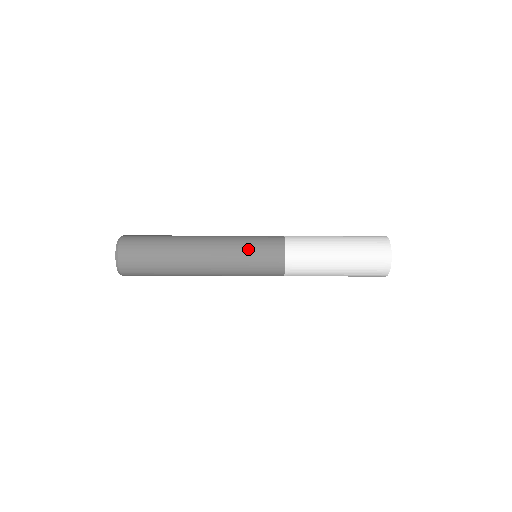
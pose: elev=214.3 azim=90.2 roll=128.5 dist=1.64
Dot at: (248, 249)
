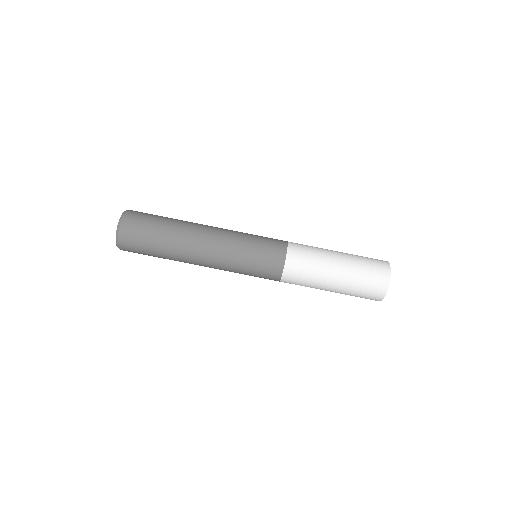
Dot at: (252, 234)
